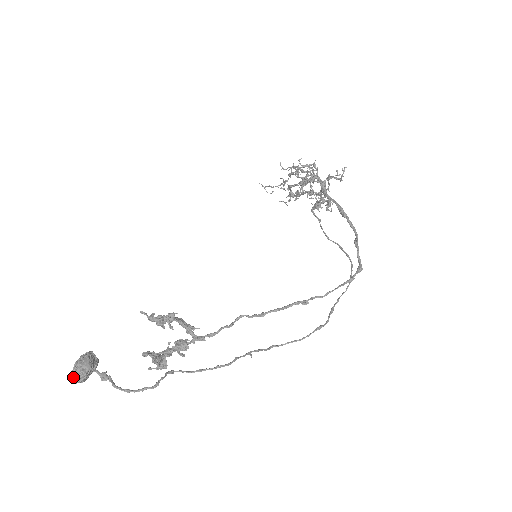
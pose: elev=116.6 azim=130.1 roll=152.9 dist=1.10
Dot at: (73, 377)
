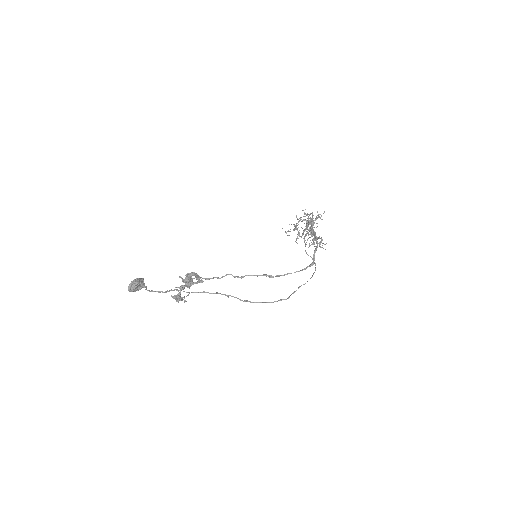
Dot at: (129, 287)
